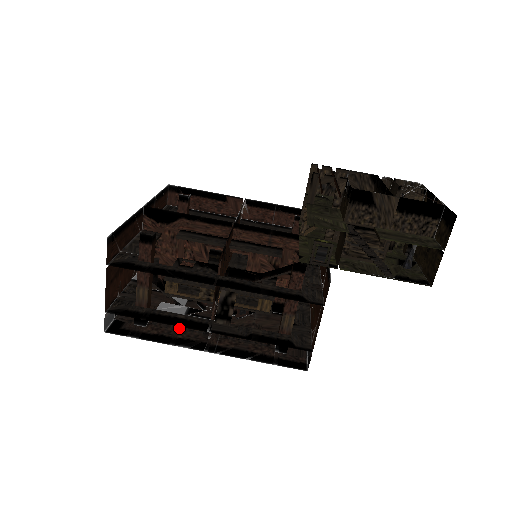
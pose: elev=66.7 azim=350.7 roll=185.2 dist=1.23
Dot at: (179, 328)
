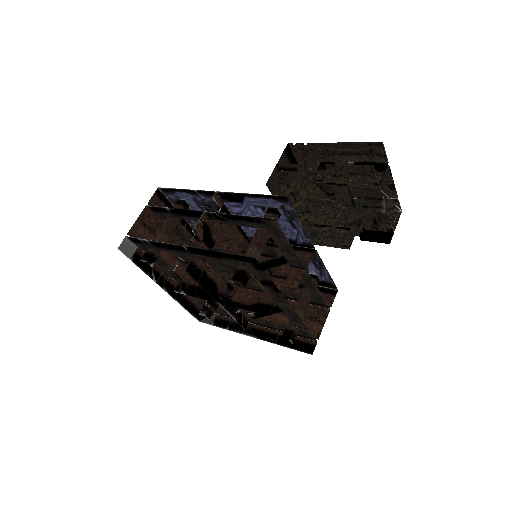
Dot at: occluded
